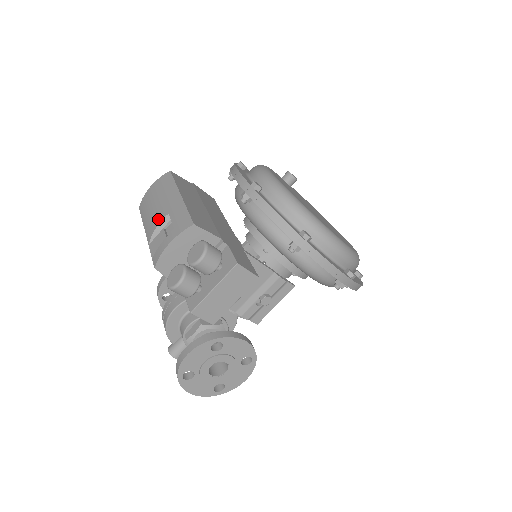
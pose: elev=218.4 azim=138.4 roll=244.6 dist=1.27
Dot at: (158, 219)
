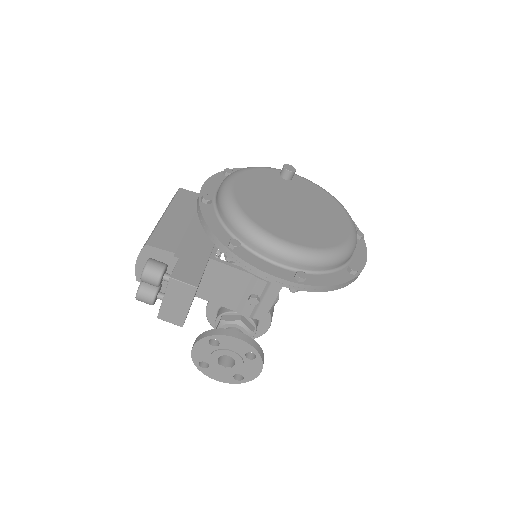
Dot at: occluded
